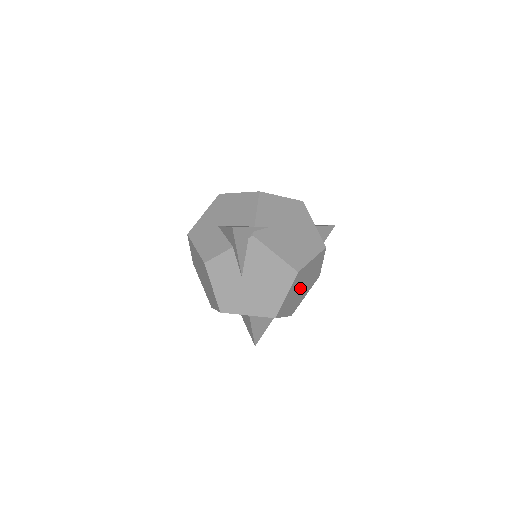
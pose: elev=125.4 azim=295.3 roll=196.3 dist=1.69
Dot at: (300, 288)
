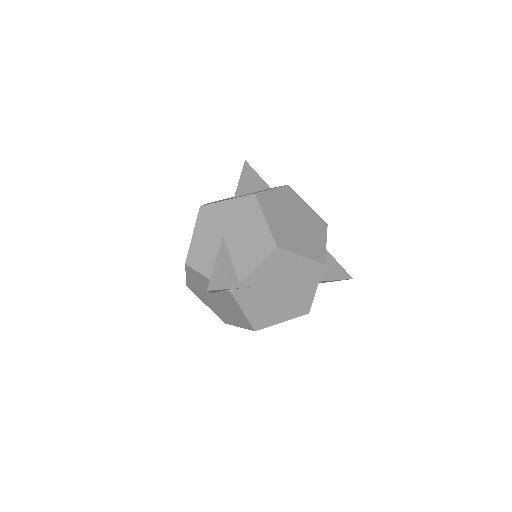
Dot at: occluded
